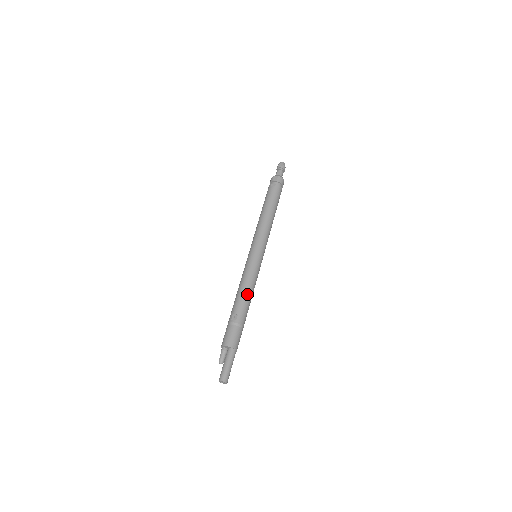
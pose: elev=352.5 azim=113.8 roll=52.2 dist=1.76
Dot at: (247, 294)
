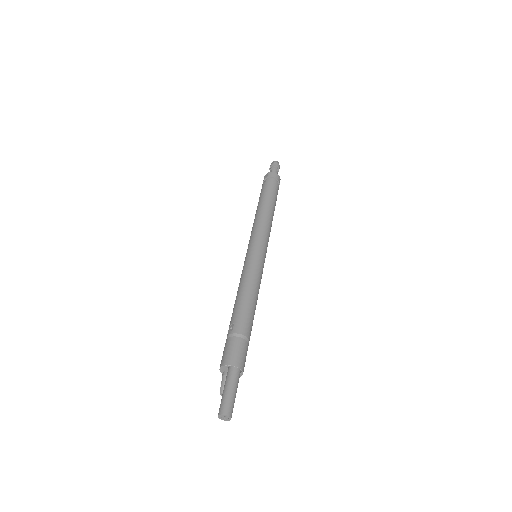
Dot at: (244, 296)
